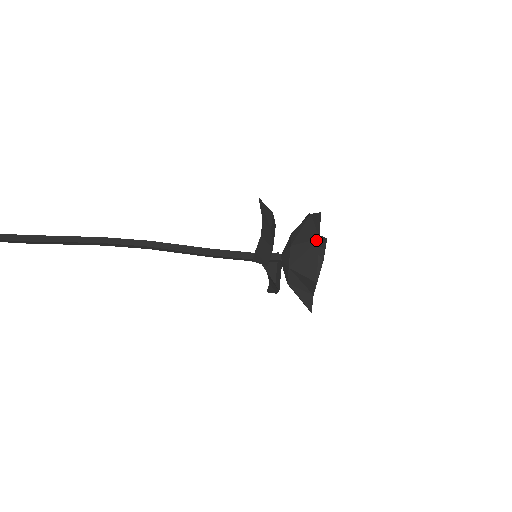
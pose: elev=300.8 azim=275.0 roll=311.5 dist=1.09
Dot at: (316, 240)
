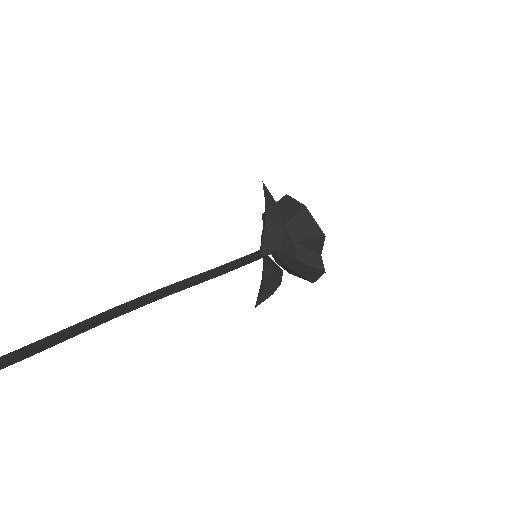
Dot at: (303, 208)
